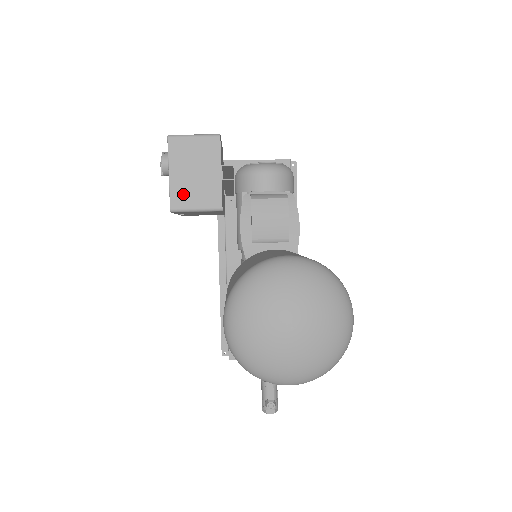
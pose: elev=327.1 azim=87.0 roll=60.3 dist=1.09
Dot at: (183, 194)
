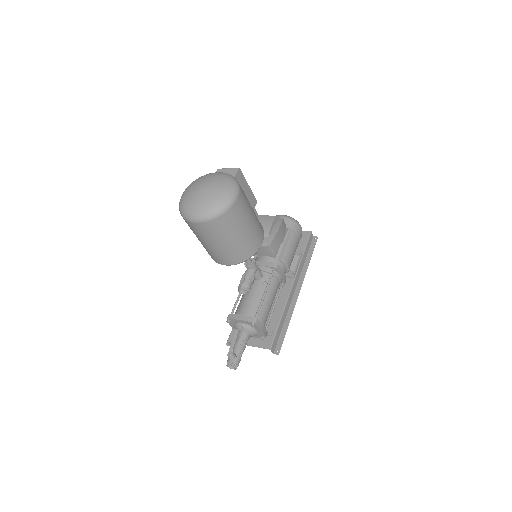
Dot at: occluded
